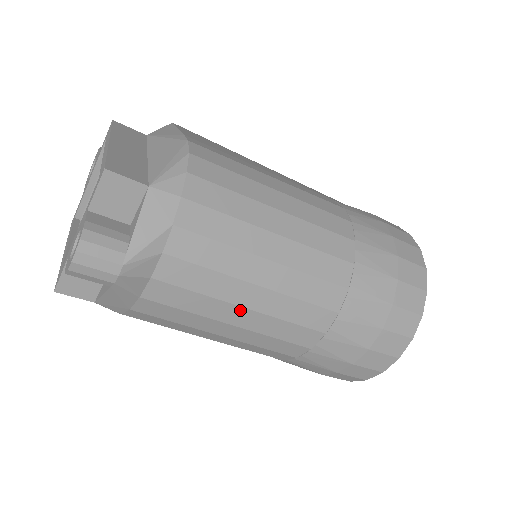
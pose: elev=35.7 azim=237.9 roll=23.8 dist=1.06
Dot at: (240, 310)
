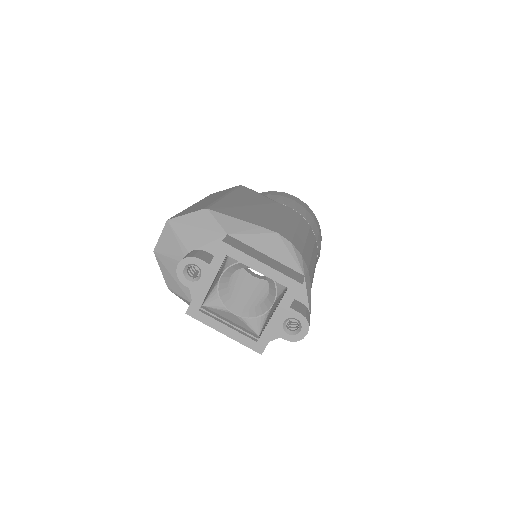
Dot at: occluded
